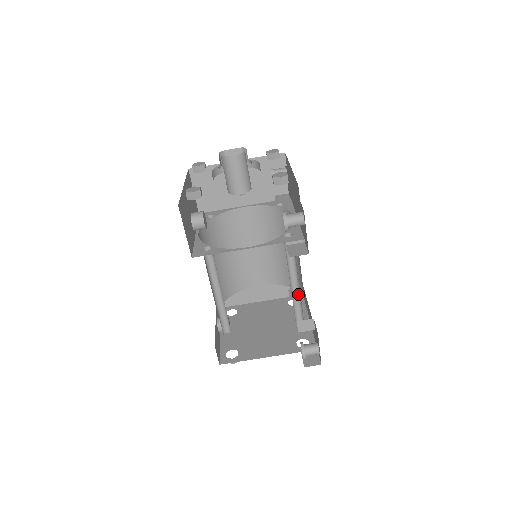
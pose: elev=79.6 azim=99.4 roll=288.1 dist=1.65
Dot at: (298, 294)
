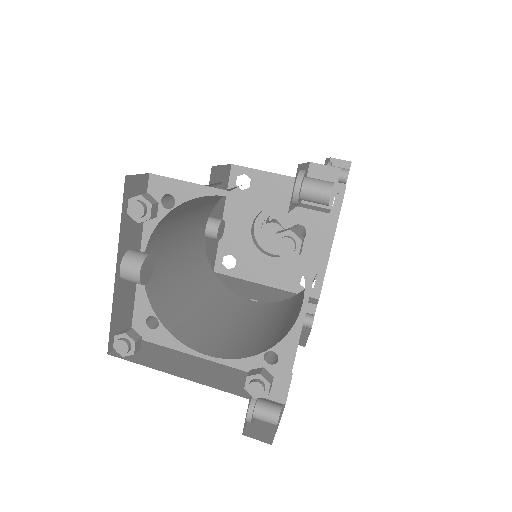
Dot at: occluded
